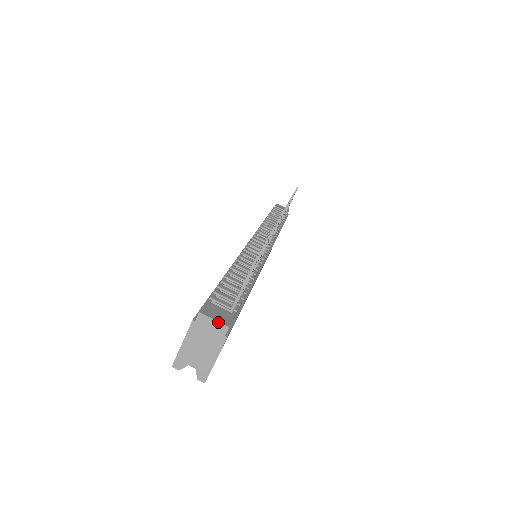
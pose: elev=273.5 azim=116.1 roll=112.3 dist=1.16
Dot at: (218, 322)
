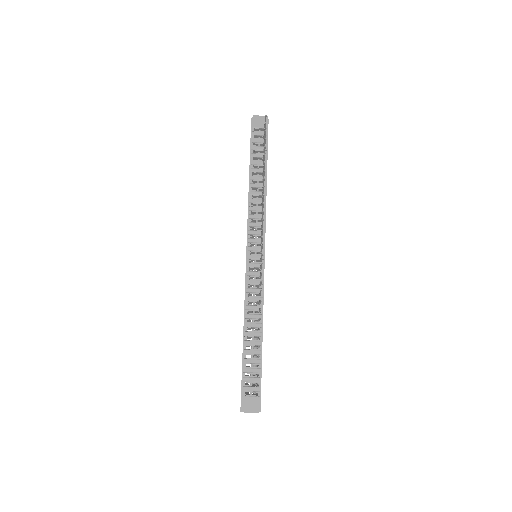
Dot at: occluded
